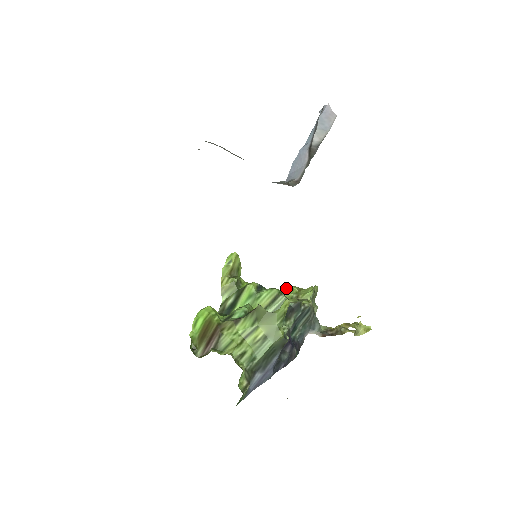
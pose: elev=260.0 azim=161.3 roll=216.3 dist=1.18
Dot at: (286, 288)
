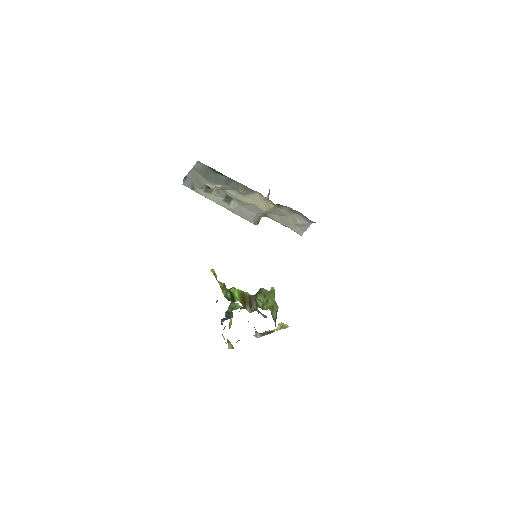
Dot at: occluded
